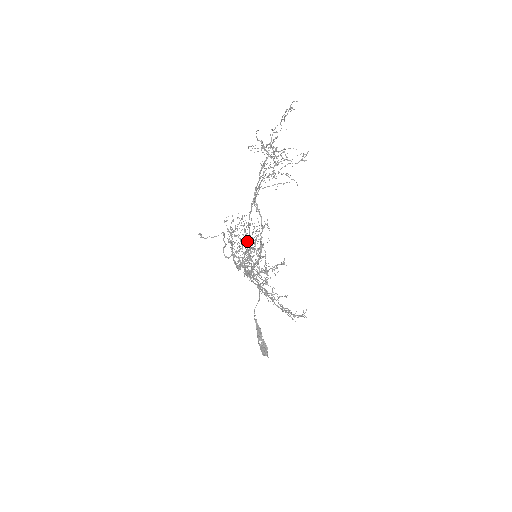
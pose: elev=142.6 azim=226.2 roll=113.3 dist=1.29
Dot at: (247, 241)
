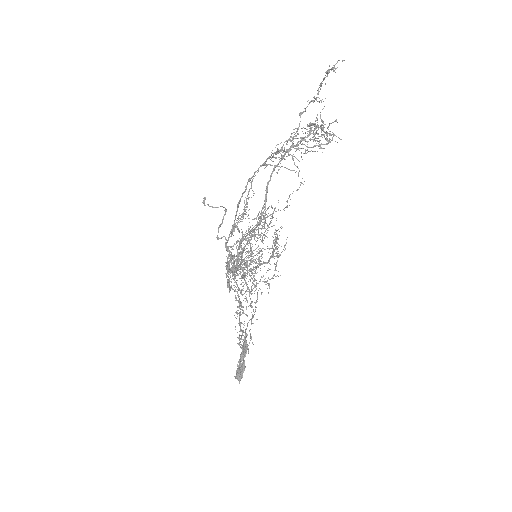
Dot at: (238, 228)
